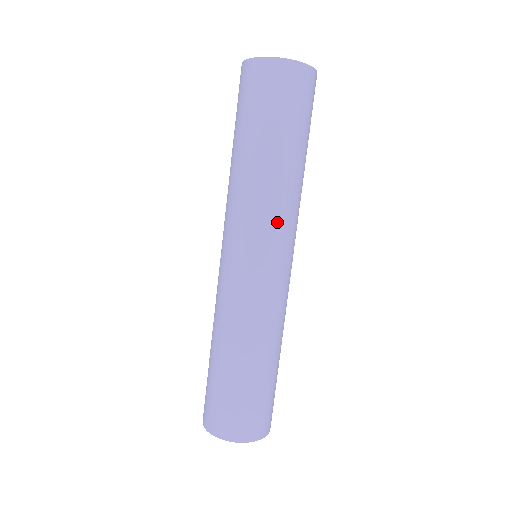
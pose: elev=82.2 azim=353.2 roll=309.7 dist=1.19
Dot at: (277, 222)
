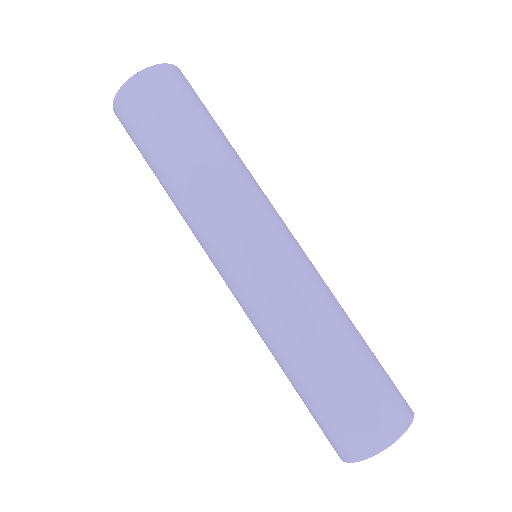
Dot at: (241, 204)
